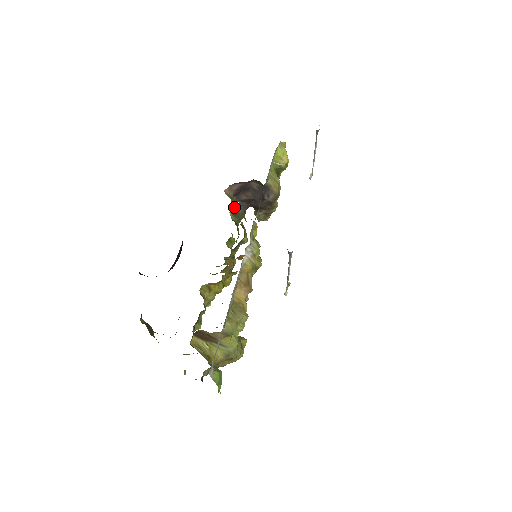
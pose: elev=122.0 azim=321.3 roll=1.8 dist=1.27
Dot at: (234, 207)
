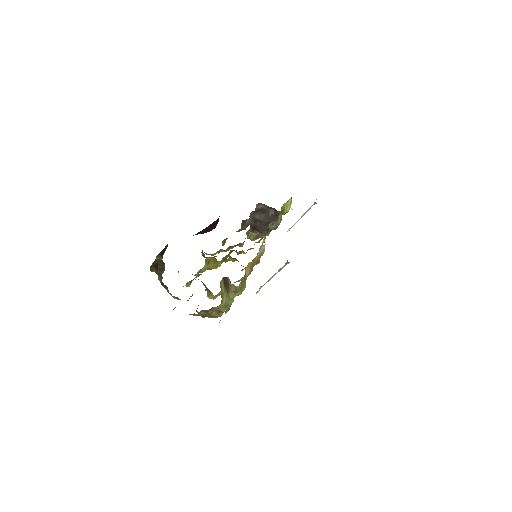
Dot at: (246, 219)
